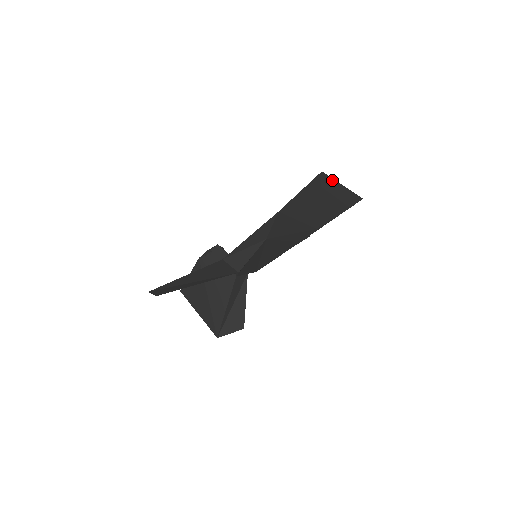
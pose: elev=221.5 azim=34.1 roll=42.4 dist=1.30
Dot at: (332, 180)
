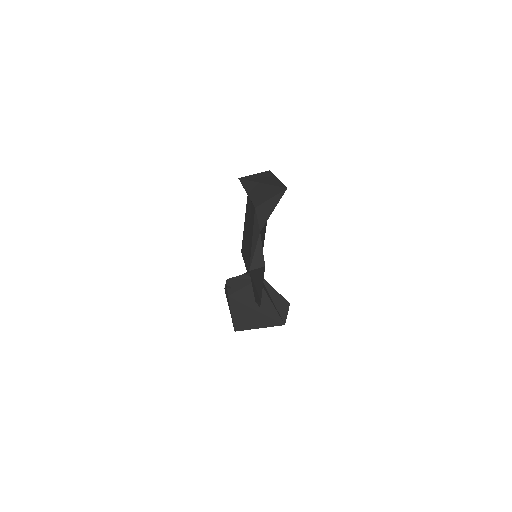
Dot at: (248, 177)
